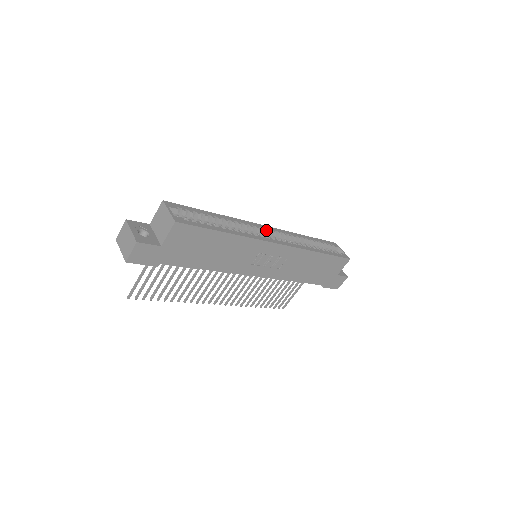
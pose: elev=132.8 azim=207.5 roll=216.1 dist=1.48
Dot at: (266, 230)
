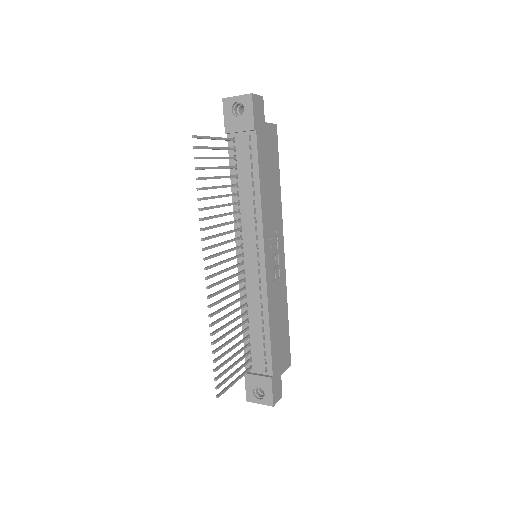
Dot at: occluded
